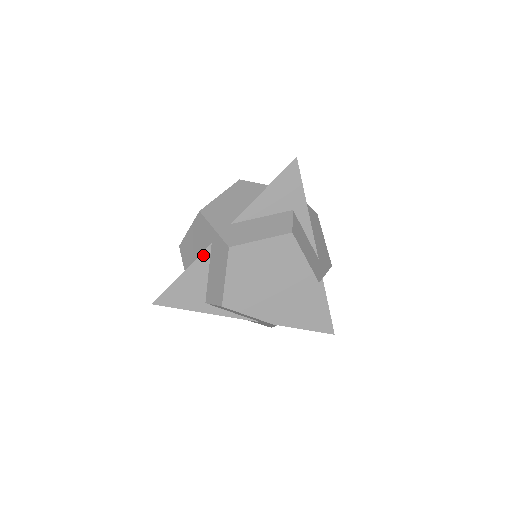
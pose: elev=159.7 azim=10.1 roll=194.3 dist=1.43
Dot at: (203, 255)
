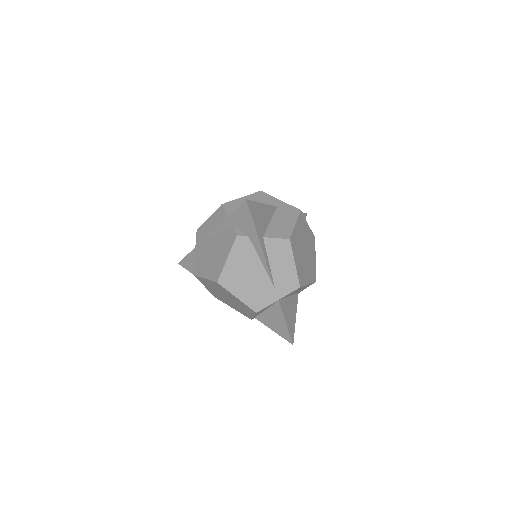
Dot at: (272, 207)
